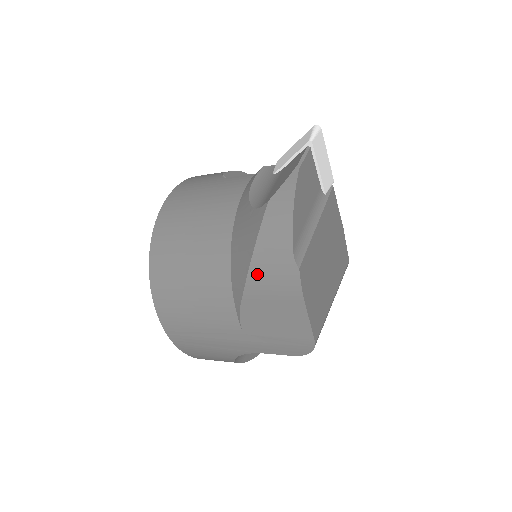
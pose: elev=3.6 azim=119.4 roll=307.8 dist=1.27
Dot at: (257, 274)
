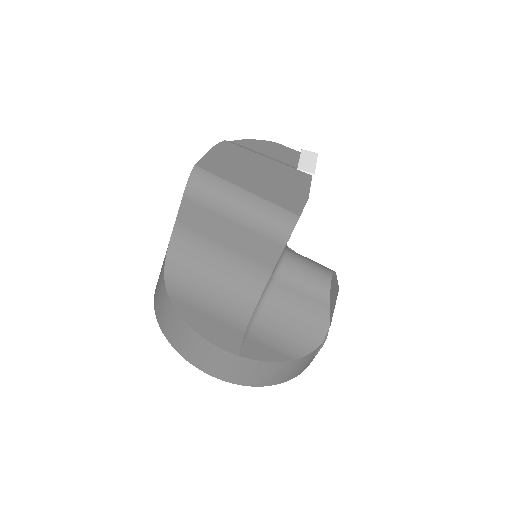
Dot at: occluded
